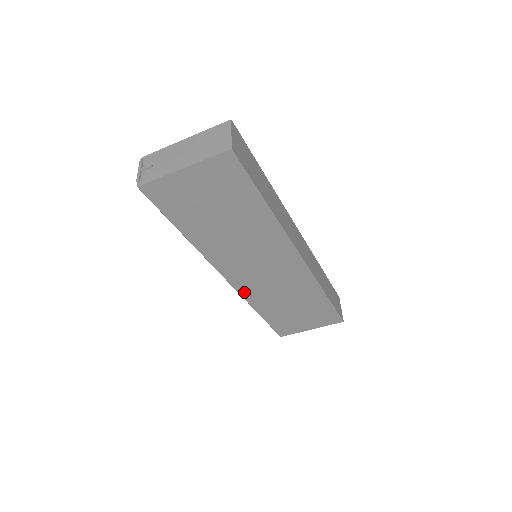
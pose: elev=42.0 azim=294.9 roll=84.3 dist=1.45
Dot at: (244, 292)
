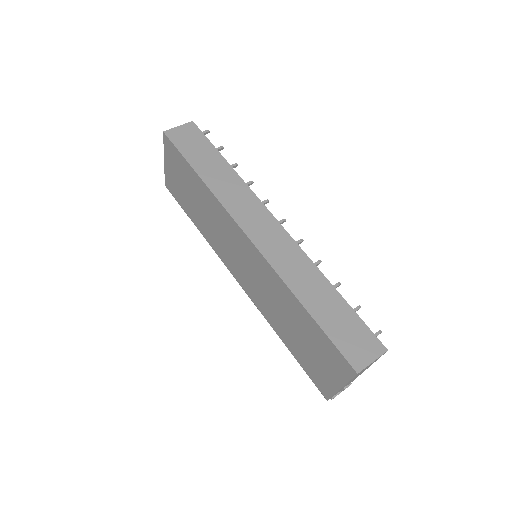
Dot at: (255, 301)
